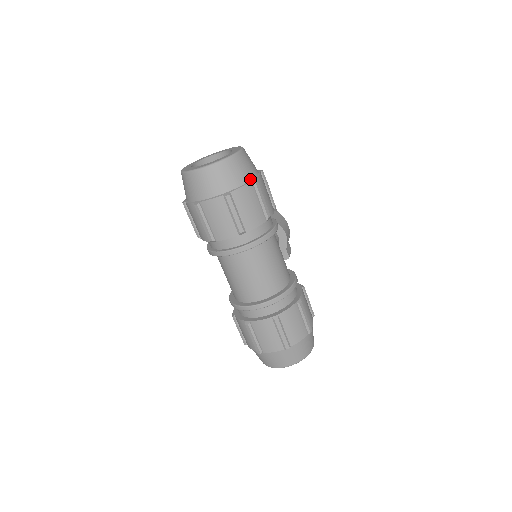
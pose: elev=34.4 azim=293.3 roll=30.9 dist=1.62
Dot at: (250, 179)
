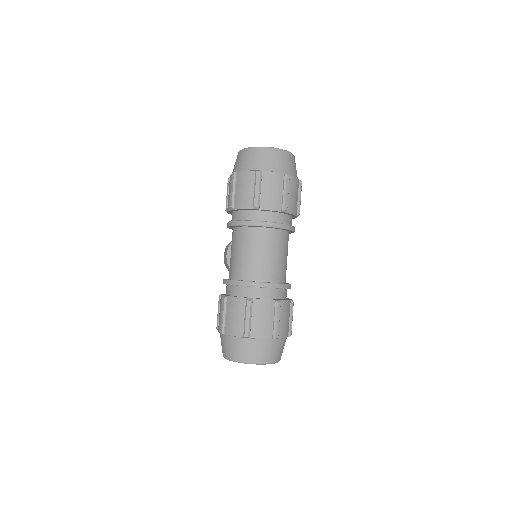
Dot at: occluded
